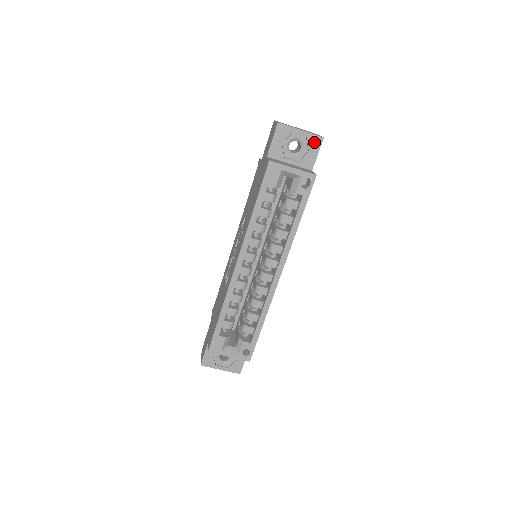
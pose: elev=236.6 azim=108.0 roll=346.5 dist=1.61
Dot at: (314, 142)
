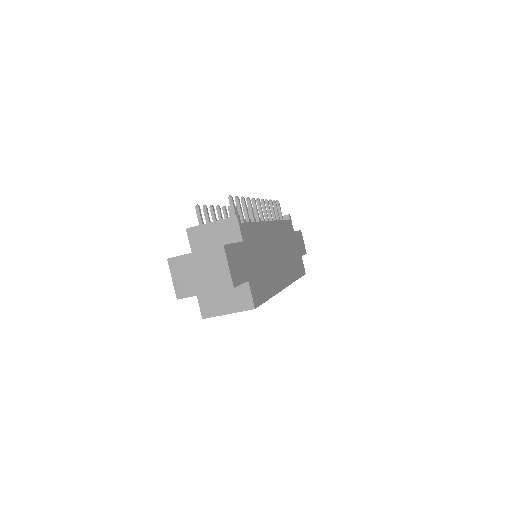
Dot at: occluded
